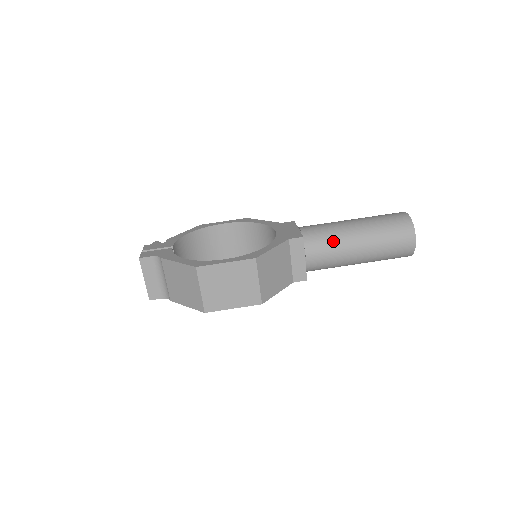
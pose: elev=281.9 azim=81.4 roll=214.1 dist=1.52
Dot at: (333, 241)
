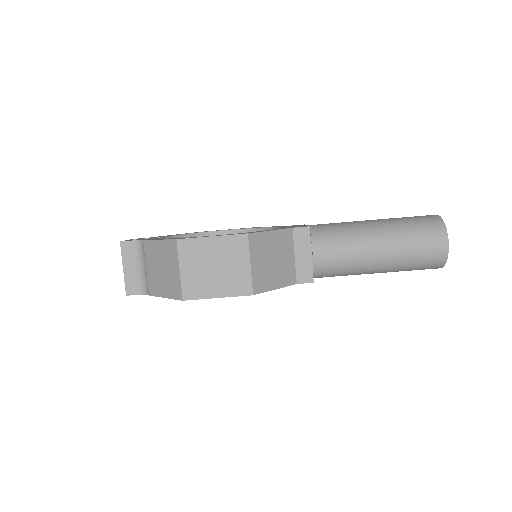
Dot at: (346, 236)
